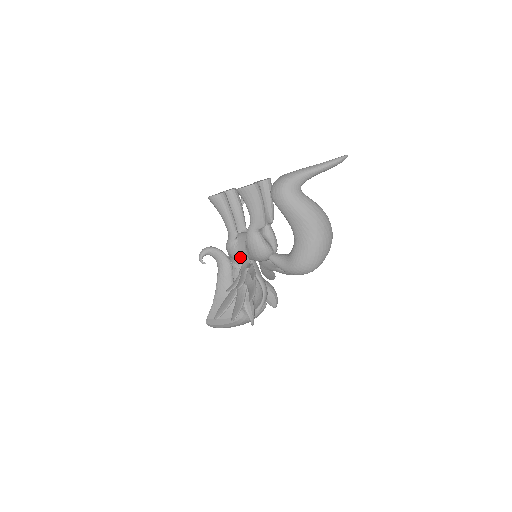
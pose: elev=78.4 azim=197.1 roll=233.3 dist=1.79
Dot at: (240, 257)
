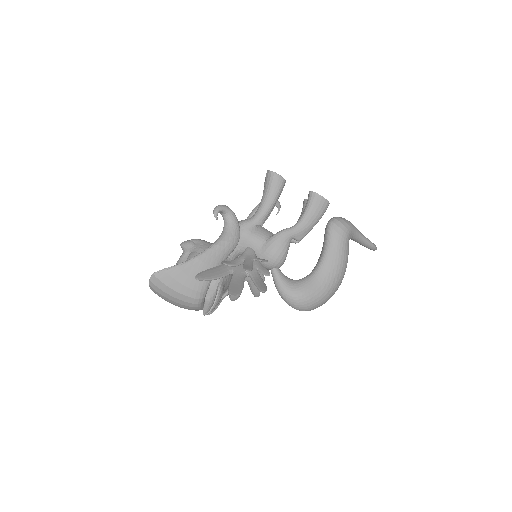
Dot at: (246, 244)
